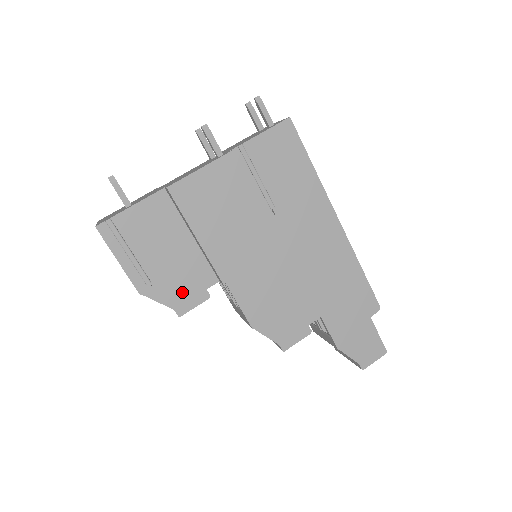
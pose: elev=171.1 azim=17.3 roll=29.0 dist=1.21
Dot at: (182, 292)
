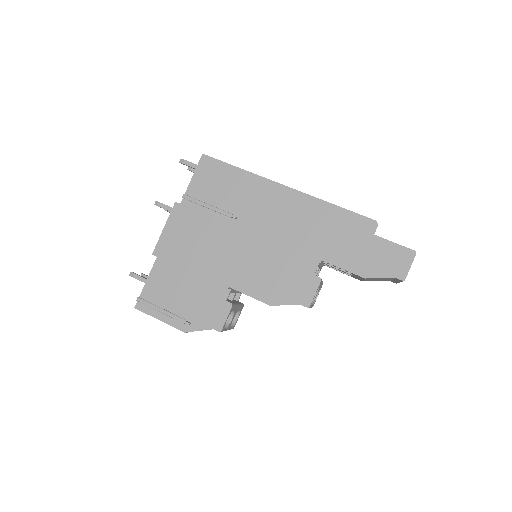
Dot at: (211, 314)
